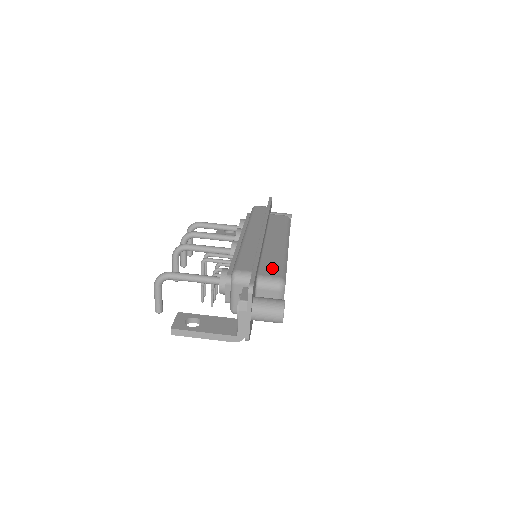
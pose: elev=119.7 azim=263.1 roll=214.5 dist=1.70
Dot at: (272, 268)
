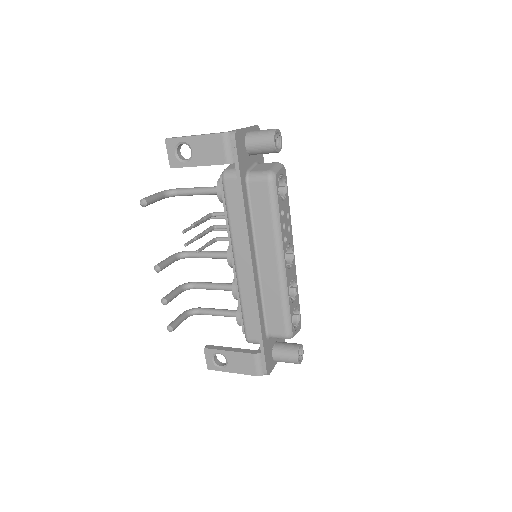
Dot at: occluded
